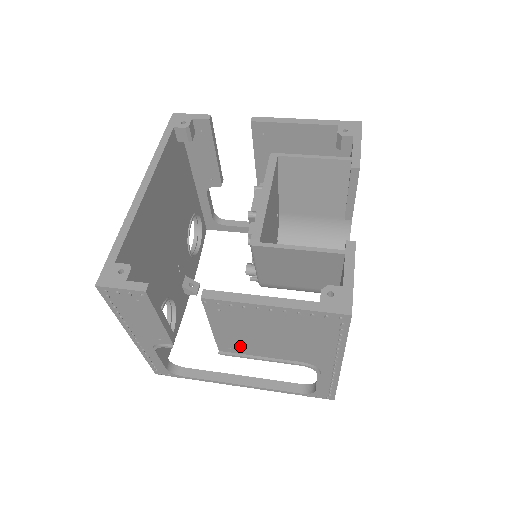
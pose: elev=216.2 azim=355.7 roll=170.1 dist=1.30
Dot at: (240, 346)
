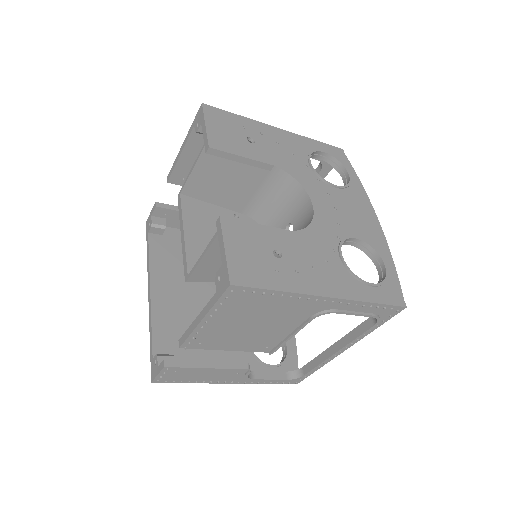
Dot at: (264, 342)
